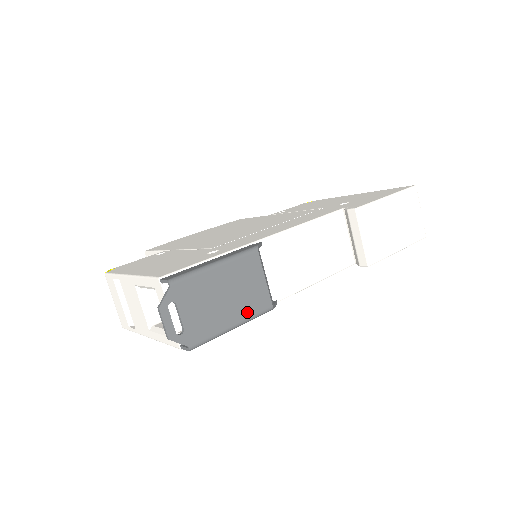
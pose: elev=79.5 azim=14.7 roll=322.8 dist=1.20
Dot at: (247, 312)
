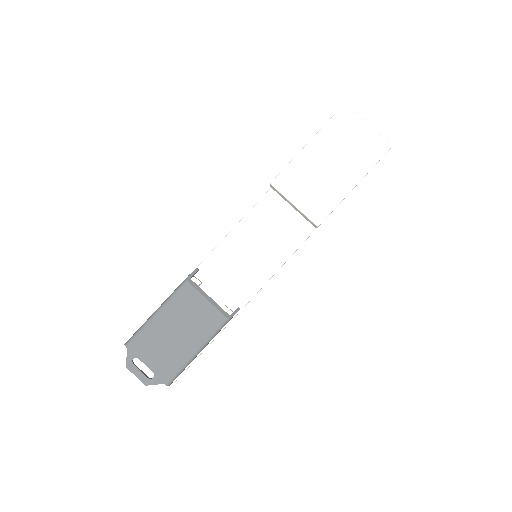
Dot at: (203, 335)
